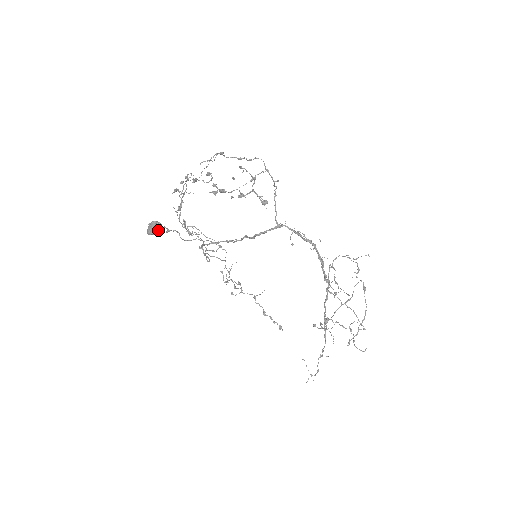
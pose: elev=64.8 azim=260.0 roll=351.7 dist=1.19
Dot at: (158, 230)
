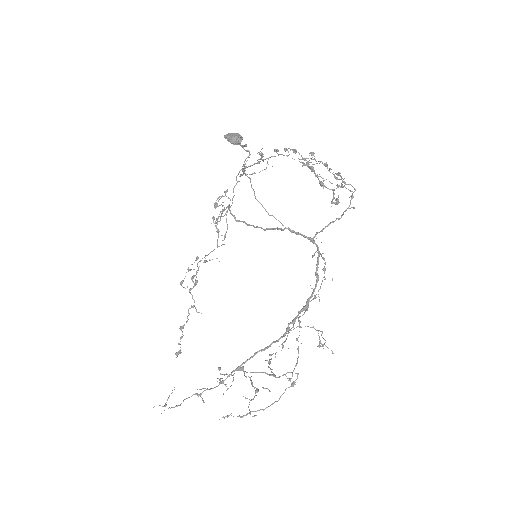
Dot at: (237, 139)
